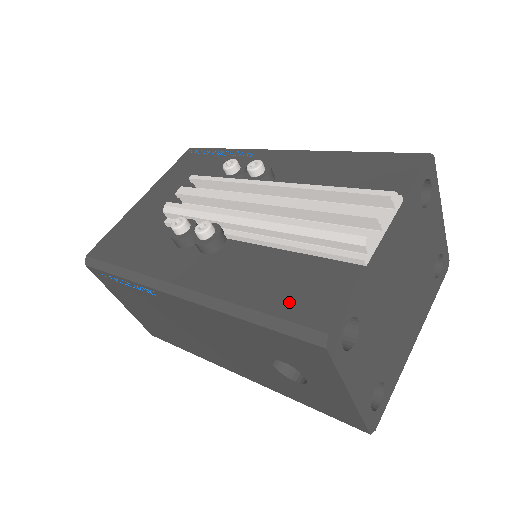
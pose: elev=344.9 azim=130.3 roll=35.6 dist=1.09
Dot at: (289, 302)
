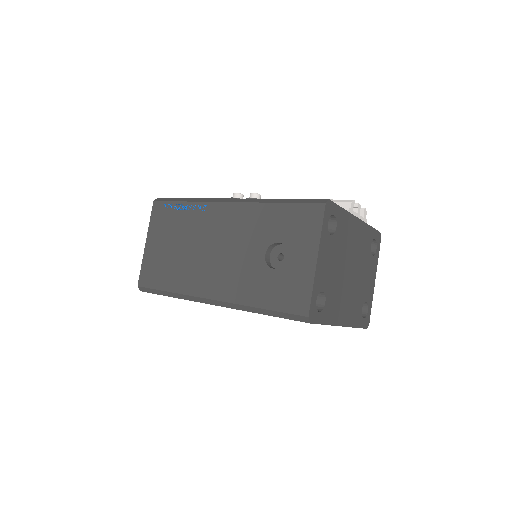
Dot at: occluded
